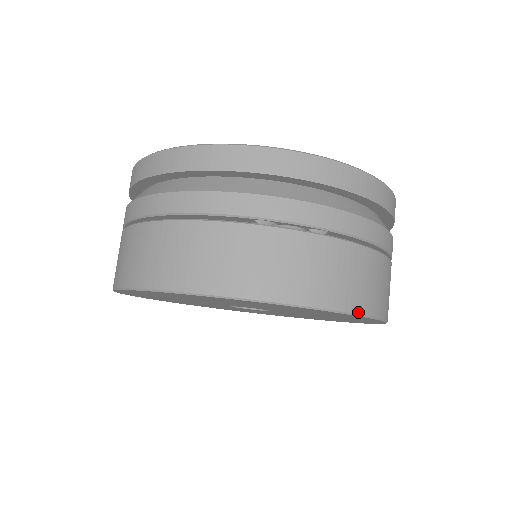
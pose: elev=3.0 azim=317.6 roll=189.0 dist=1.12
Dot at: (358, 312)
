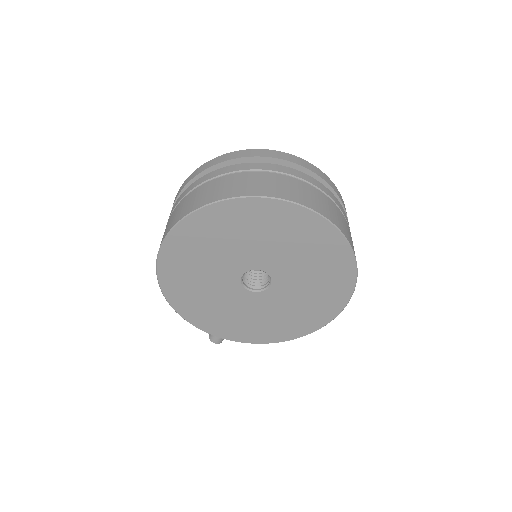
Dot at: (357, 269)
